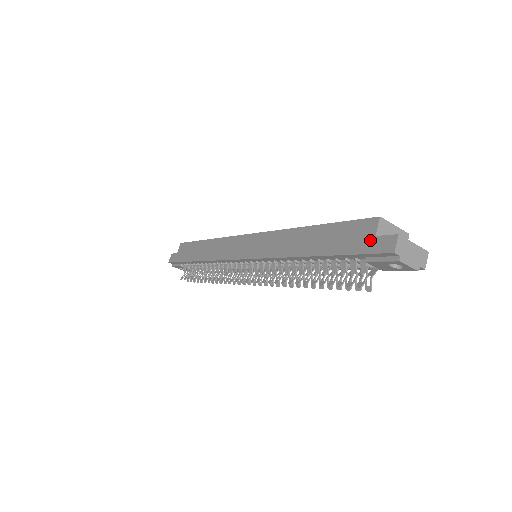
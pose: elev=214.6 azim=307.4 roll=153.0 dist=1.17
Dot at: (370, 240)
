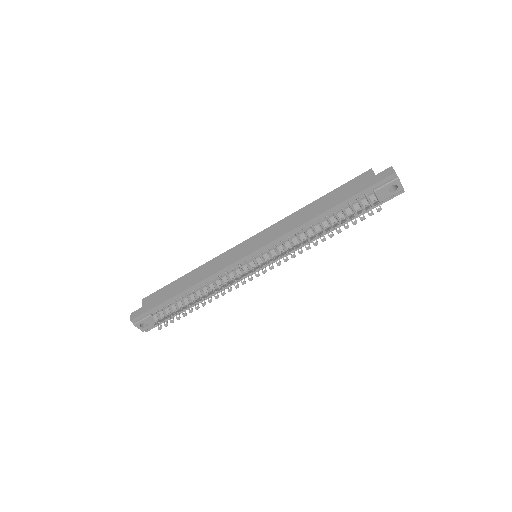
Dot at: (373, 178)
